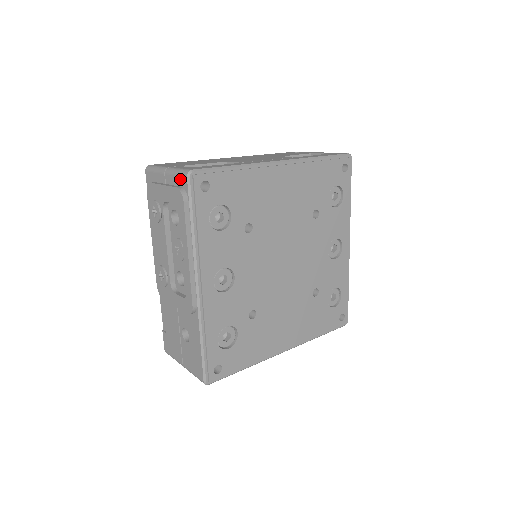
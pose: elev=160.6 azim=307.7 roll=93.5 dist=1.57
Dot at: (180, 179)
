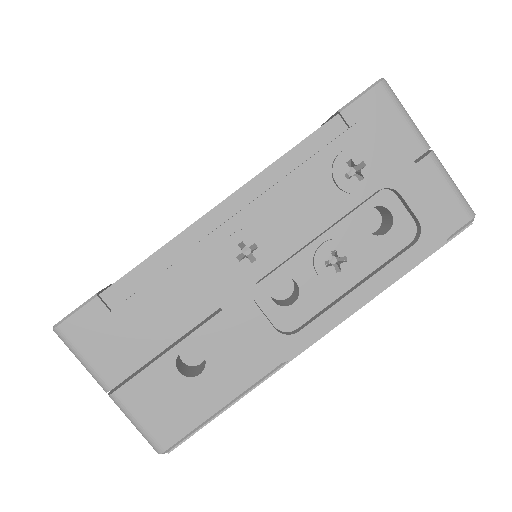
Dot at: (455, 204)
